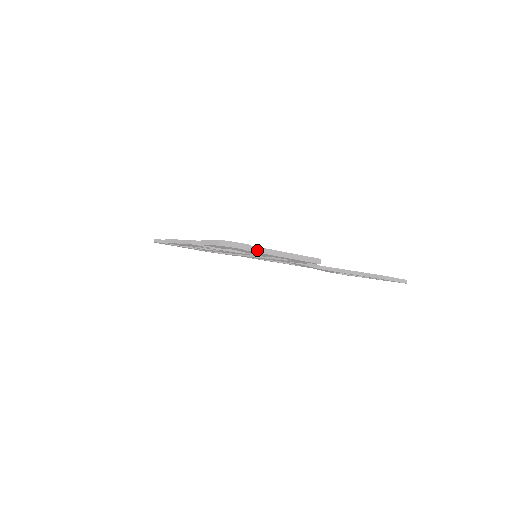
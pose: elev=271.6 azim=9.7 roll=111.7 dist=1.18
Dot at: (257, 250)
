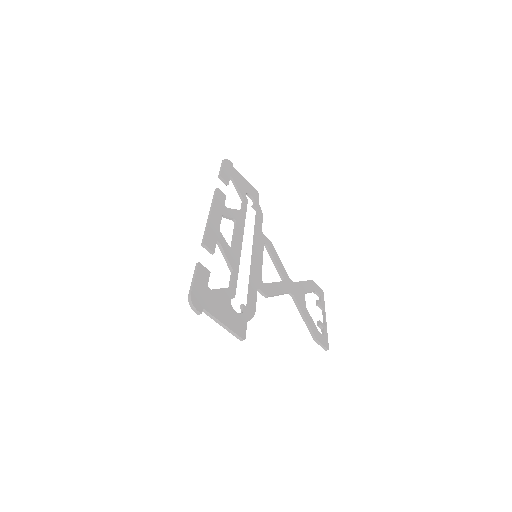
Dot at: (208, 314)
